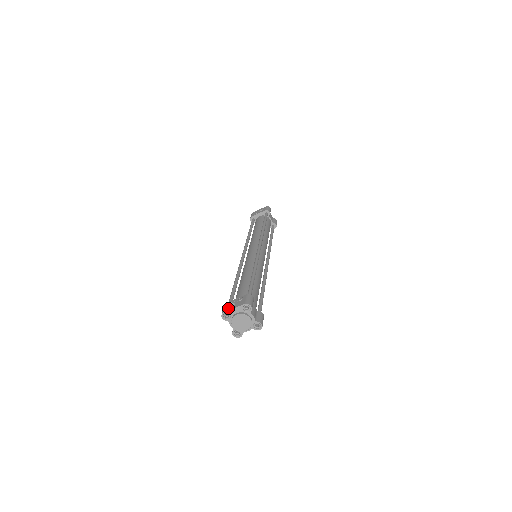
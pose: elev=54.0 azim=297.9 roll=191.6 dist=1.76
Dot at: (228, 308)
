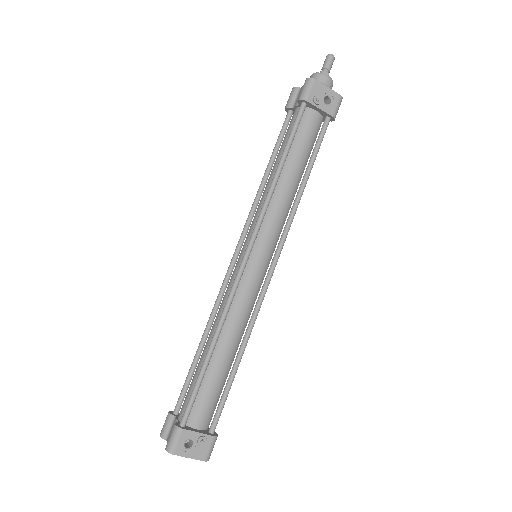
Dot at: (182, 451)
